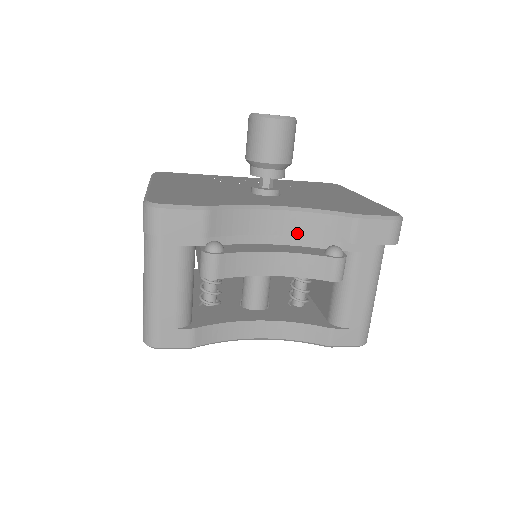
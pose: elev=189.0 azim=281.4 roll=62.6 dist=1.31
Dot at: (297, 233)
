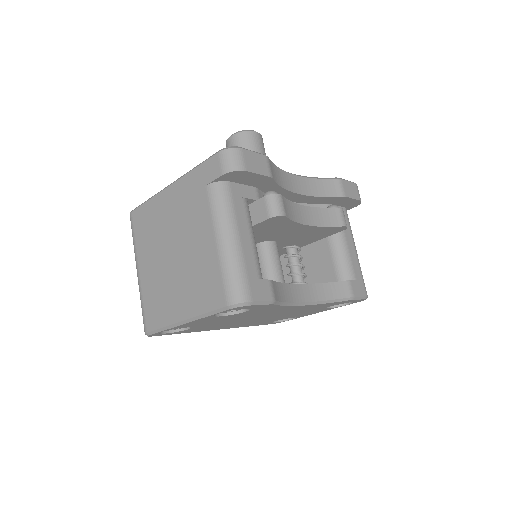
Dot at: (310, 193)
